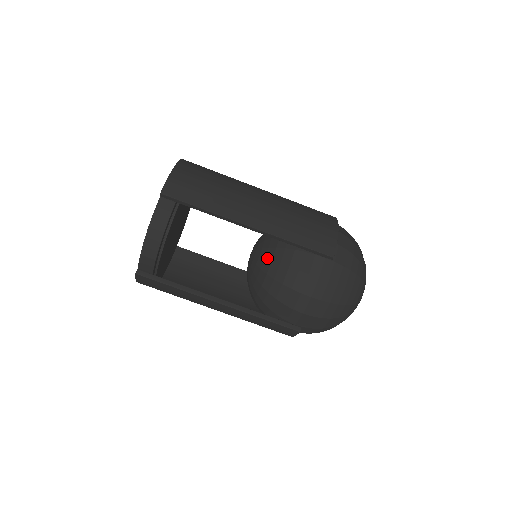
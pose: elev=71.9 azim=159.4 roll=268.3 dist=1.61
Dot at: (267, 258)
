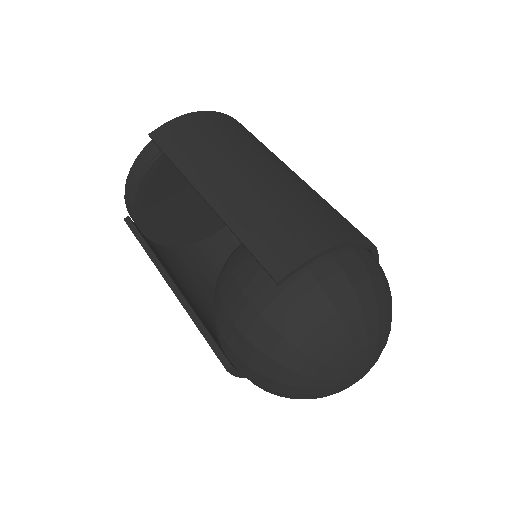
Dot at: (231, 254)
